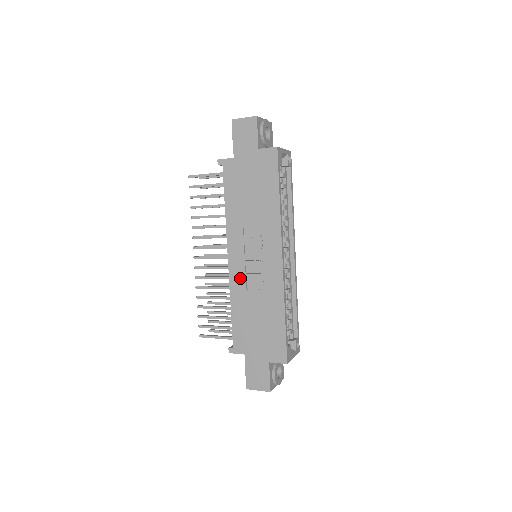
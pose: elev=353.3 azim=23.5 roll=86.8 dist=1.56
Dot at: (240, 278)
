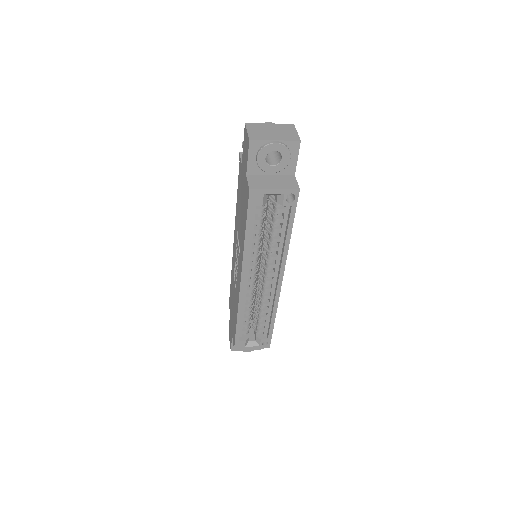
Dot at: (234, 264)
